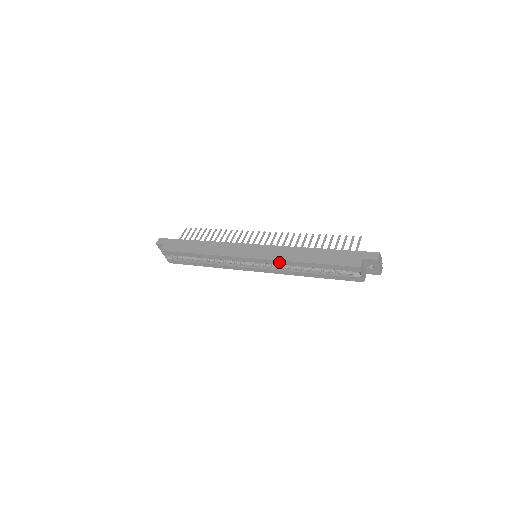
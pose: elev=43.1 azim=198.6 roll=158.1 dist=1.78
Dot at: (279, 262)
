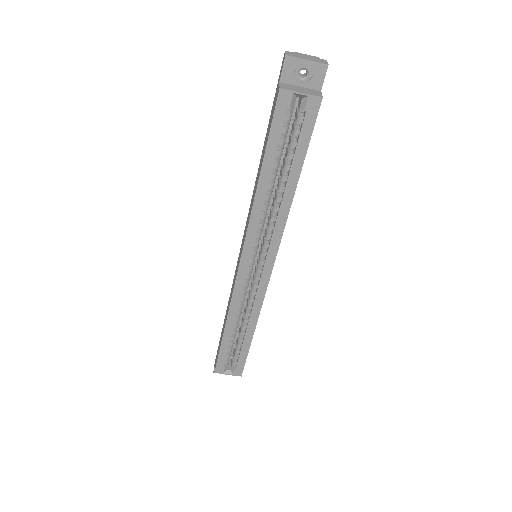
Dot at: (253, 223)
